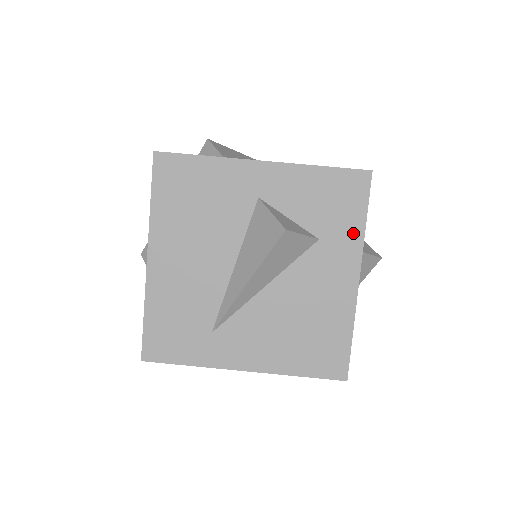
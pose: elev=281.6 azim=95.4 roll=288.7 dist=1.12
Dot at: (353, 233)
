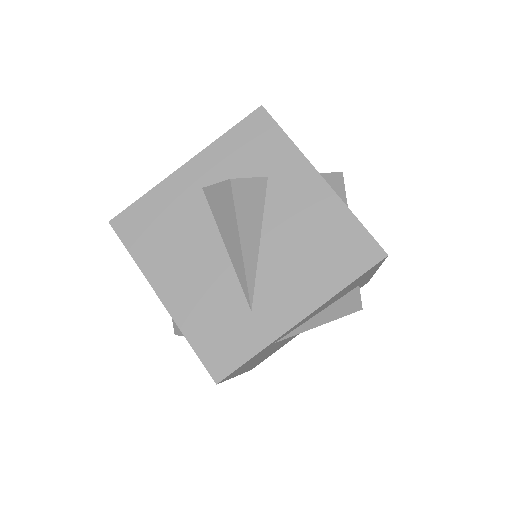
Dot at: (287, 152)
